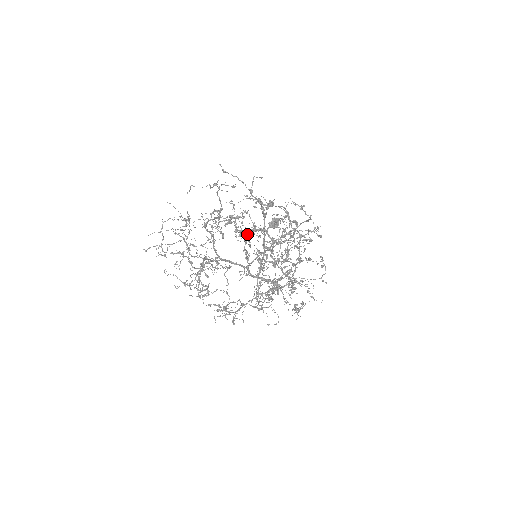
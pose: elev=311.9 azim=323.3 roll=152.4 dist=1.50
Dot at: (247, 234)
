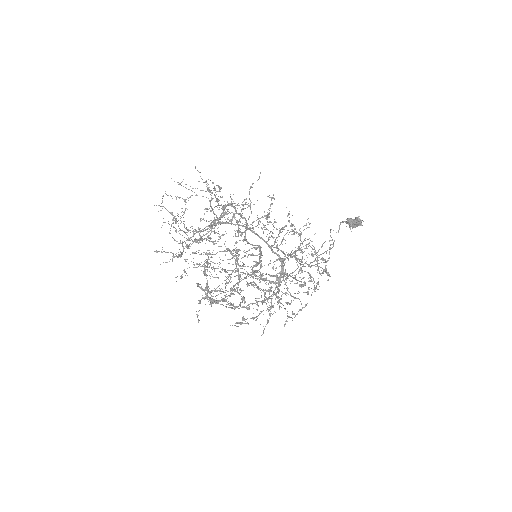
Dot at: occluded
